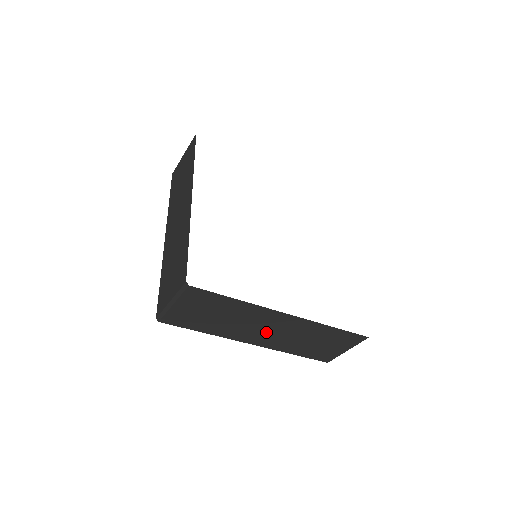
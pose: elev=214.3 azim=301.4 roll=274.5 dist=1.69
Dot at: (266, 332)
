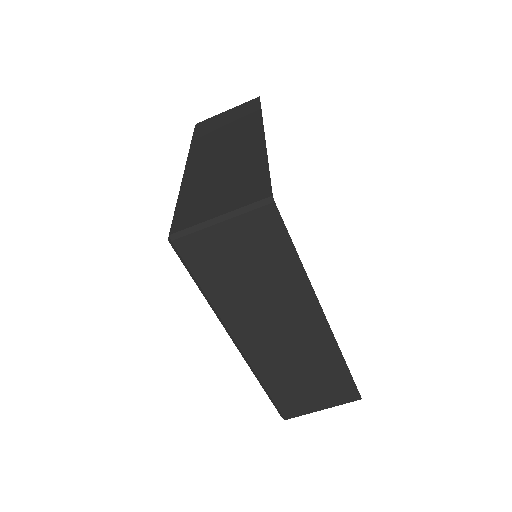
Dot at: (274, 334)
